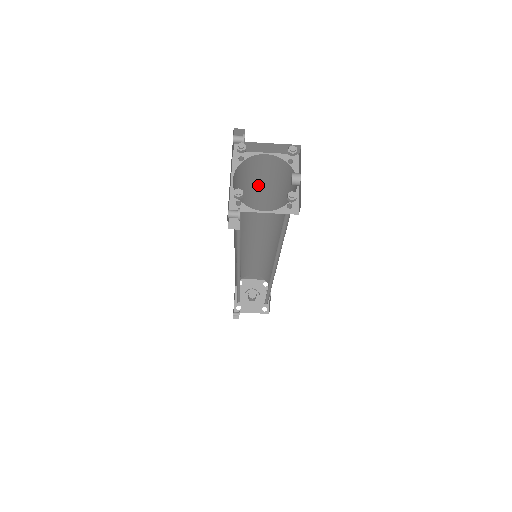
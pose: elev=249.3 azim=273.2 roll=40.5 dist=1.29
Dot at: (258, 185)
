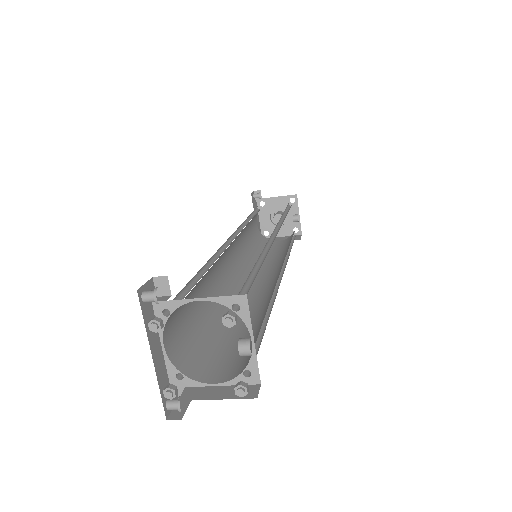
Dot at: occluded
